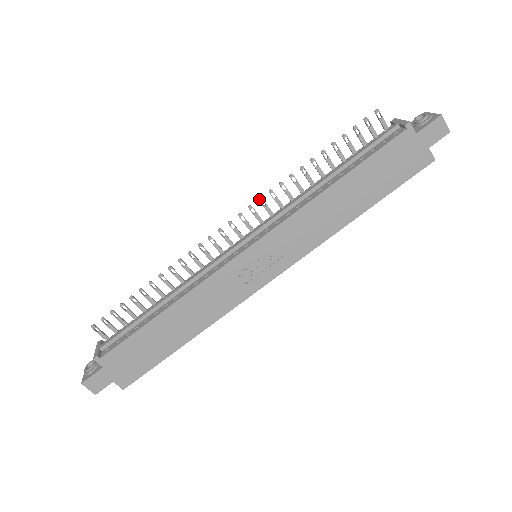
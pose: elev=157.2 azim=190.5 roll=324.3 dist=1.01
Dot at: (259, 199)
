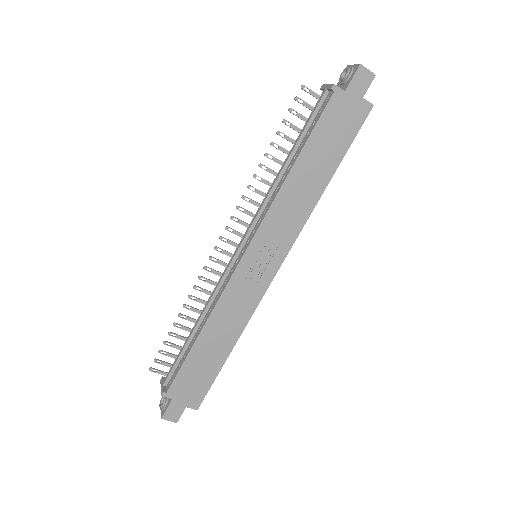
Dot at: (236, 208)
